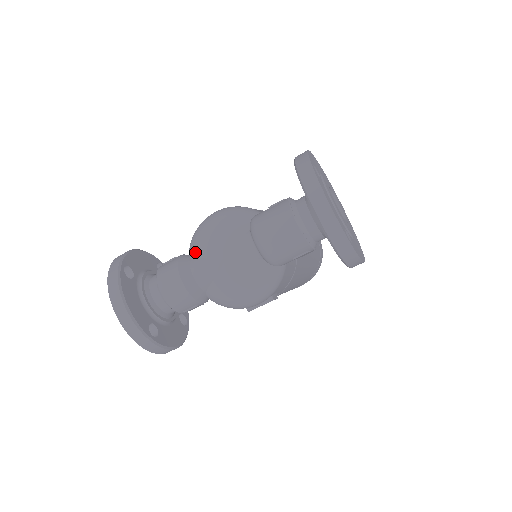
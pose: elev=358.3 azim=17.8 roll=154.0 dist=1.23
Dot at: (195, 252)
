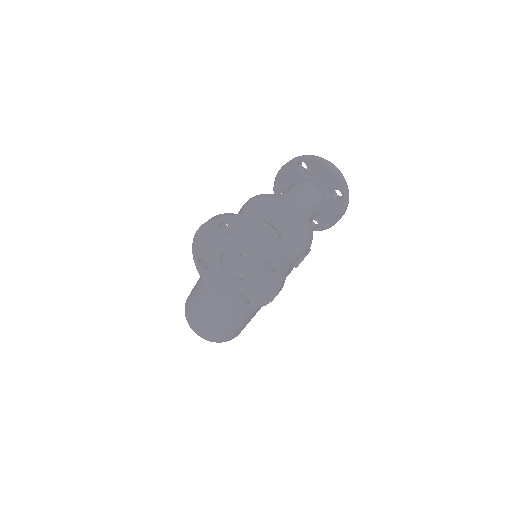
Dot at: (260, 215)
